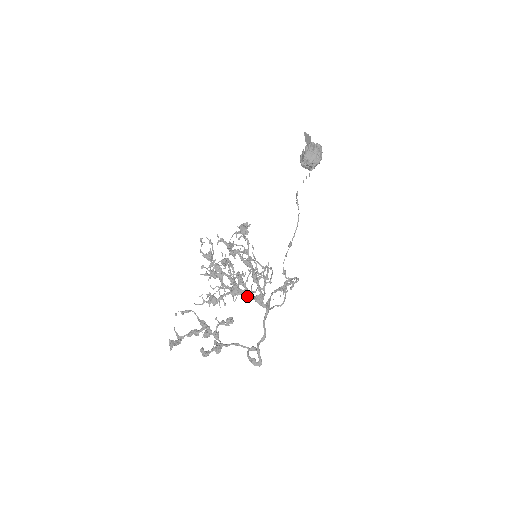
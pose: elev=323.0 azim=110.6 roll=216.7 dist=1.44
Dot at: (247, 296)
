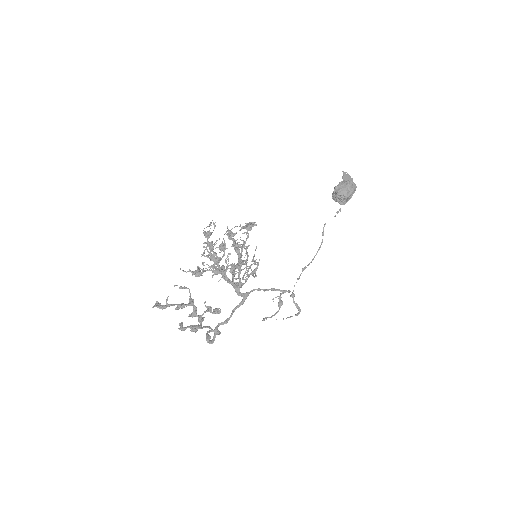
Dot at: (226, 277)
